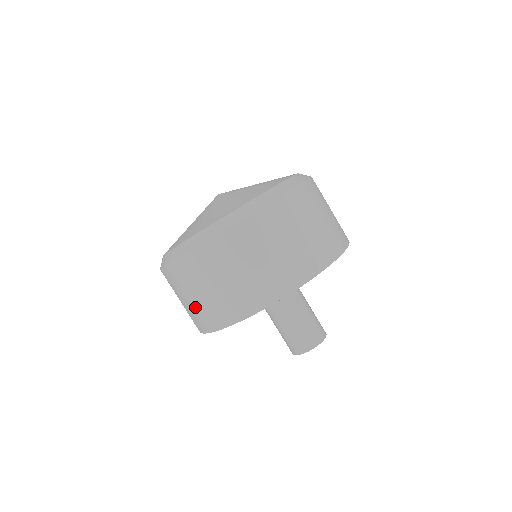
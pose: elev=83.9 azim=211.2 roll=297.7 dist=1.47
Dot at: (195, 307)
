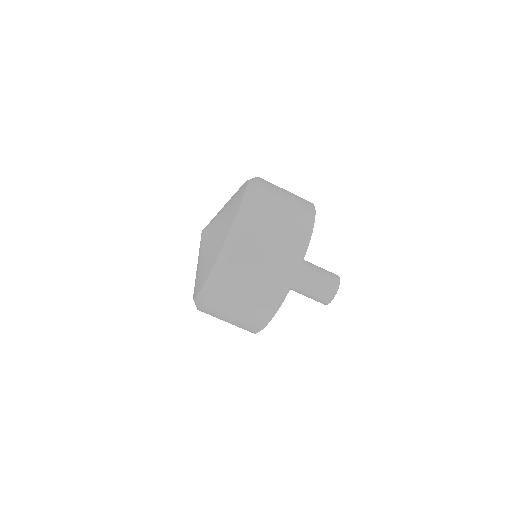
Dot at: (264, 284)
